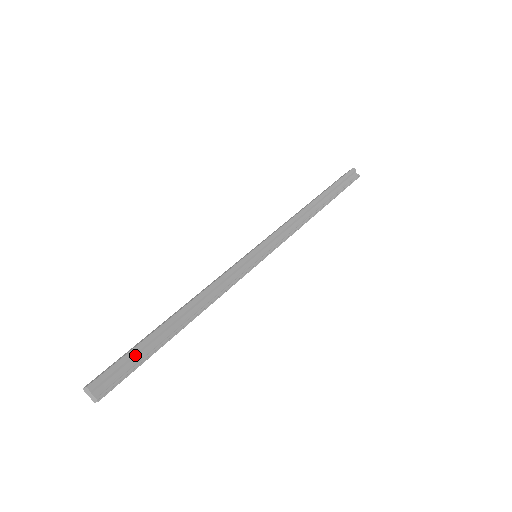
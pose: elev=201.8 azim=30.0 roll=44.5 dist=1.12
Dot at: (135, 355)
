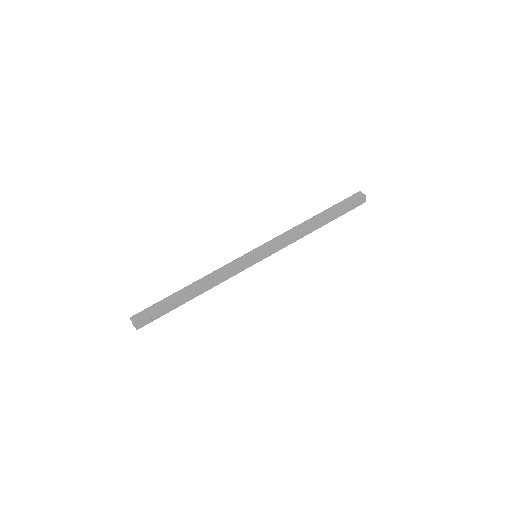
Dot at: (158, 305)
